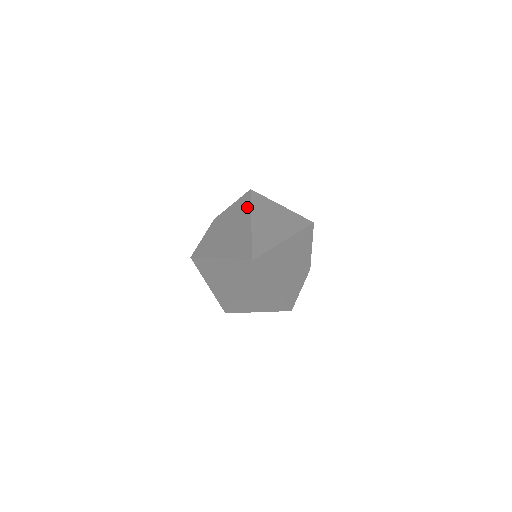
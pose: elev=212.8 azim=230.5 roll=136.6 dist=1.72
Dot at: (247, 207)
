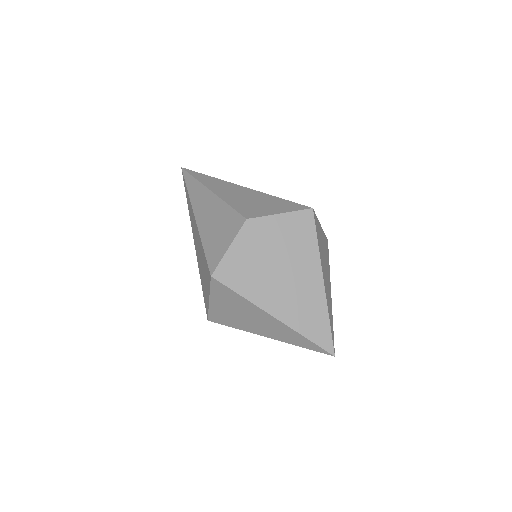
Dot at: (313, 247)
